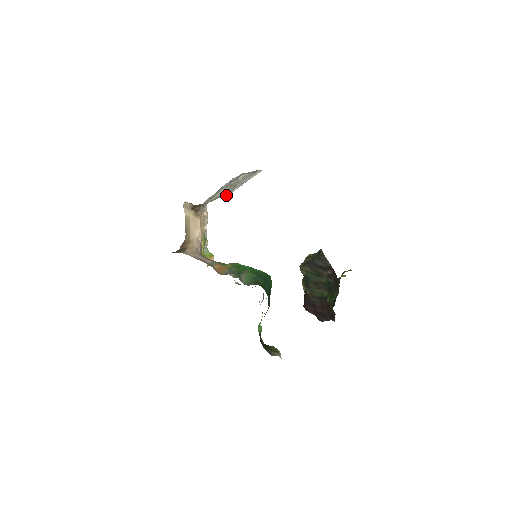
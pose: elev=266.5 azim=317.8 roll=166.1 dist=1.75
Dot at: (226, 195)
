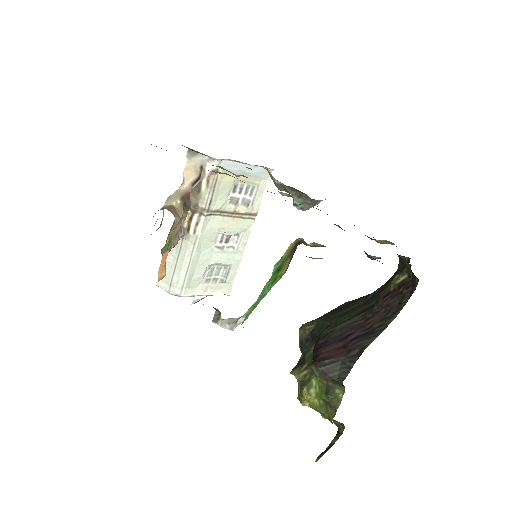
Dot at: (178, 291)
